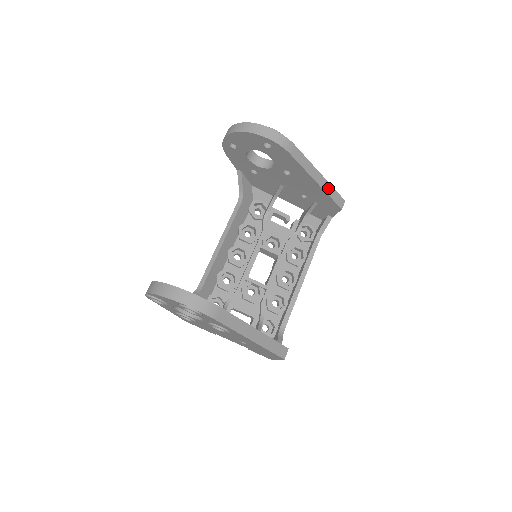
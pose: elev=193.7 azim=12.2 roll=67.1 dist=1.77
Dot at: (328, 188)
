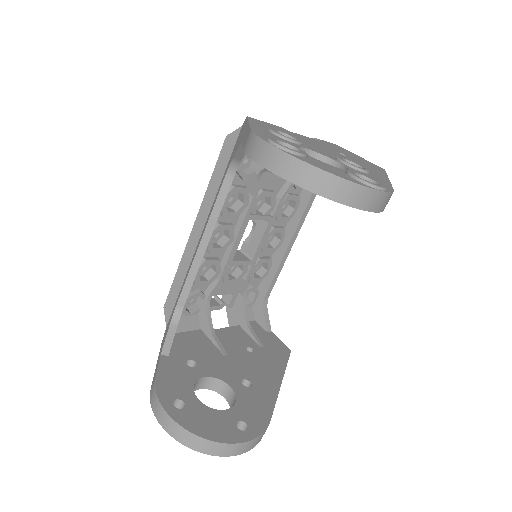
Dot at: occluded
